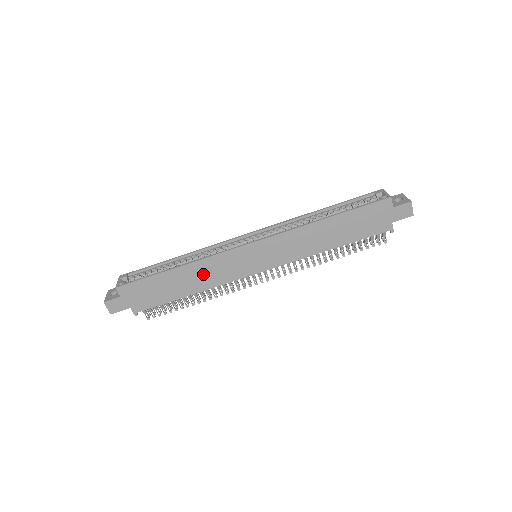
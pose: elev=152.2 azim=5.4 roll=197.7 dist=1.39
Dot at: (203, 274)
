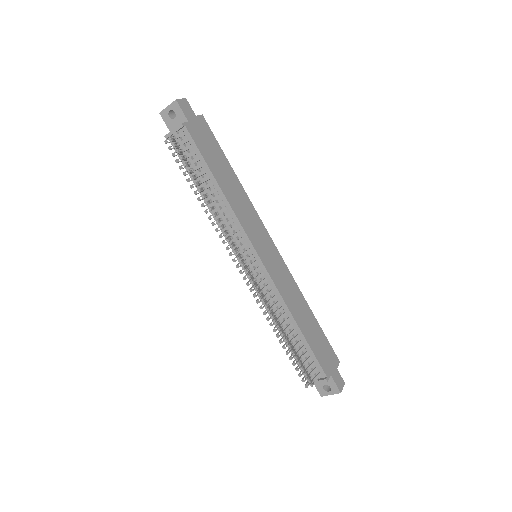
Dot at: (239, 199)
